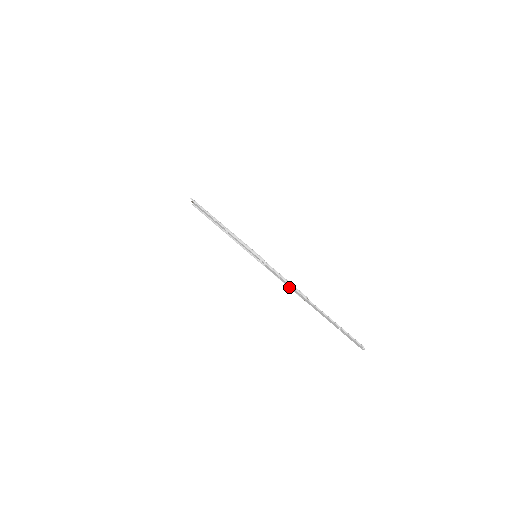
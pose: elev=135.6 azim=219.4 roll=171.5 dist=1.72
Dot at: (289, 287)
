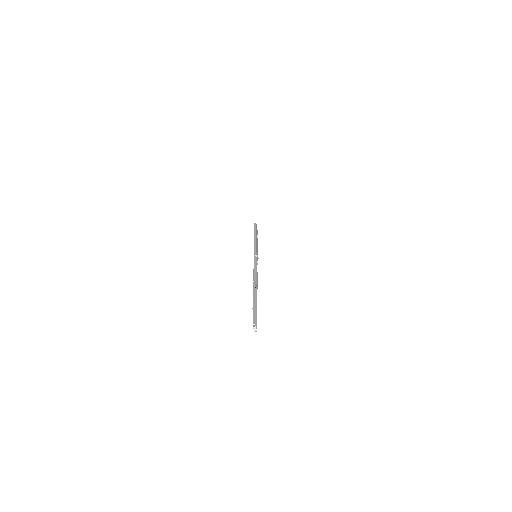
Dot at: occluded
